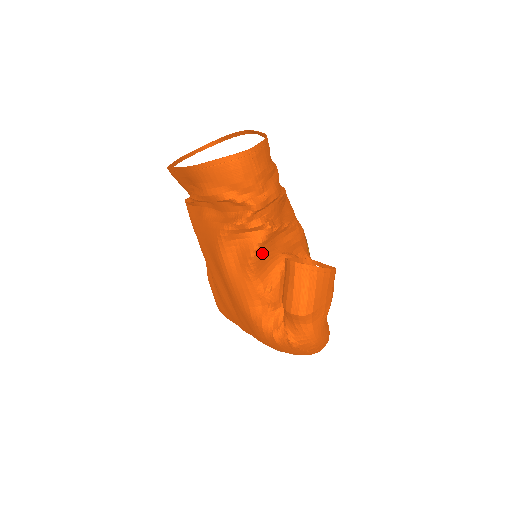
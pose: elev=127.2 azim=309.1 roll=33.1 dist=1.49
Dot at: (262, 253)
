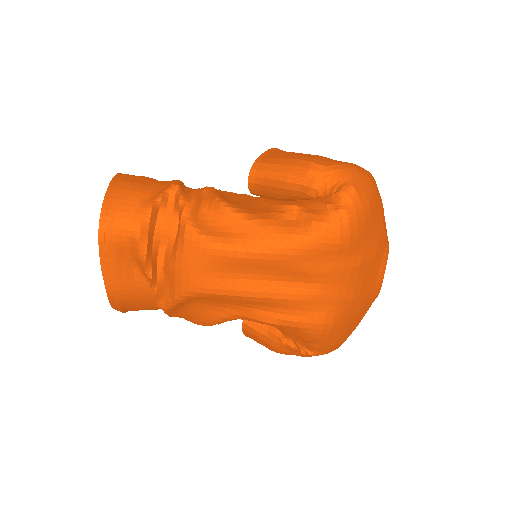
Dot at: (232, 203)
